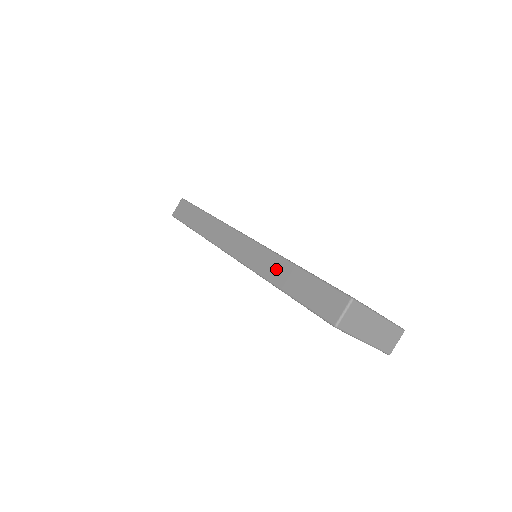
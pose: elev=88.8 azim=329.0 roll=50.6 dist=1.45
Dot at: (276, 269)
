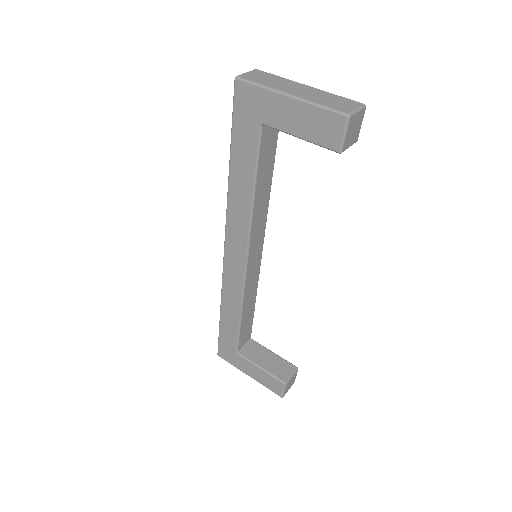
Dot at: occluded
